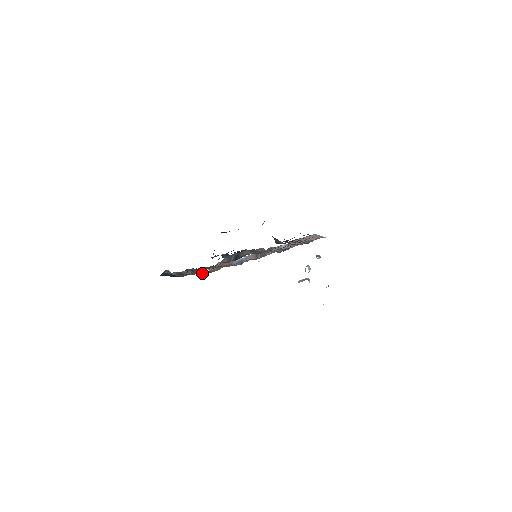
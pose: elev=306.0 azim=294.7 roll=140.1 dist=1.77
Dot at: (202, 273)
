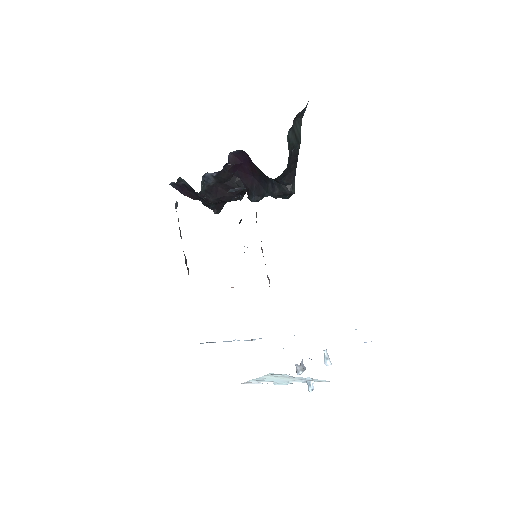
Dot at: occluded
